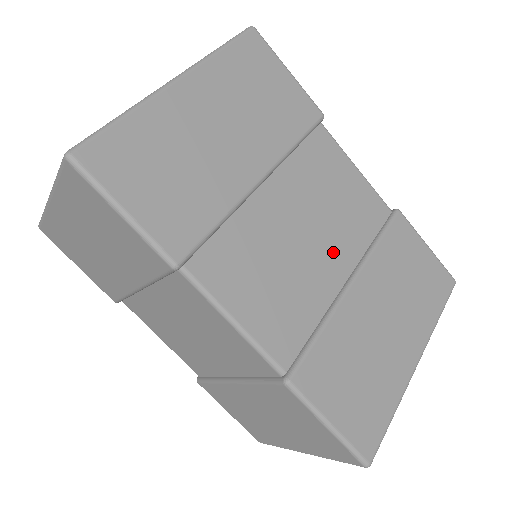
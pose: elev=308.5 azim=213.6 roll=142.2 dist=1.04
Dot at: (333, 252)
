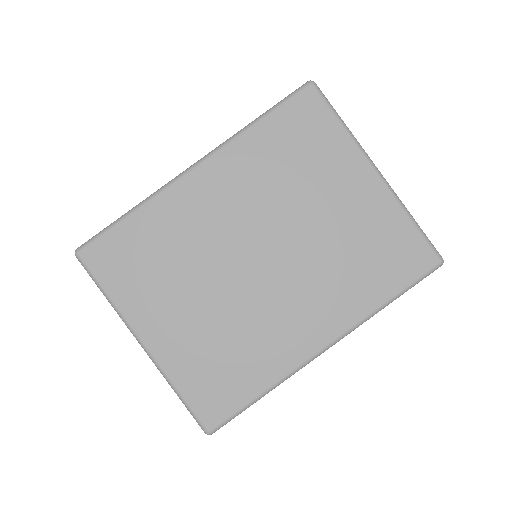
Dot at: occluded
